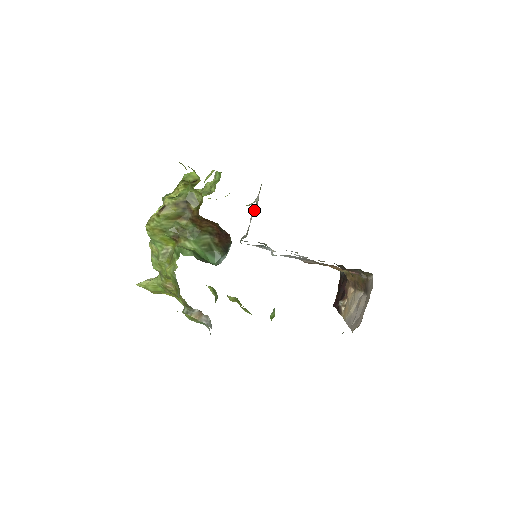
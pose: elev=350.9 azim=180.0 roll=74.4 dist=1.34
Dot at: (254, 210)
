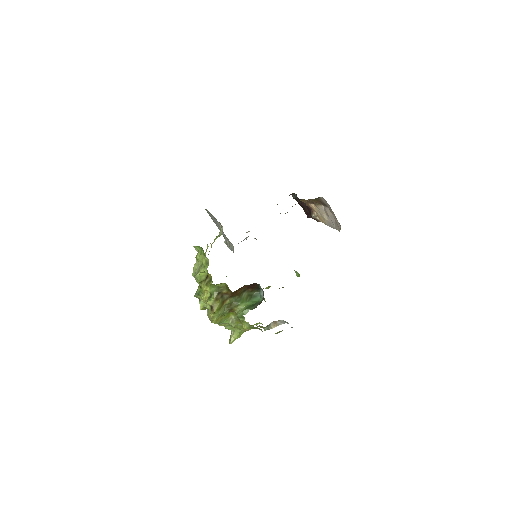
Dot at: occluded
